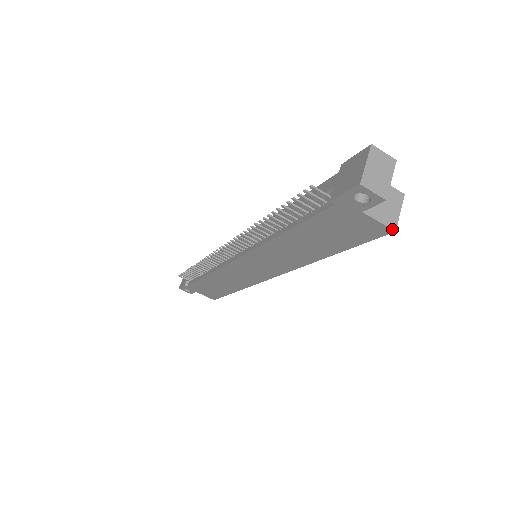
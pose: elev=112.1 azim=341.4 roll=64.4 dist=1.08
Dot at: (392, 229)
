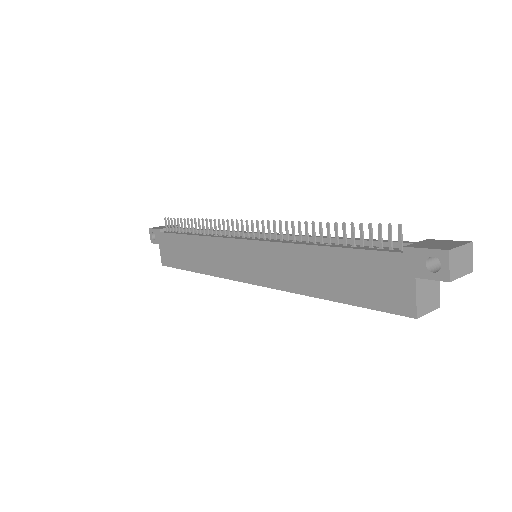
Dot at: (417, 314)
